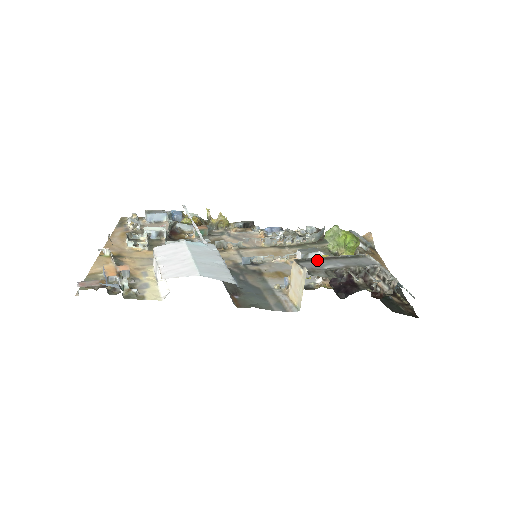
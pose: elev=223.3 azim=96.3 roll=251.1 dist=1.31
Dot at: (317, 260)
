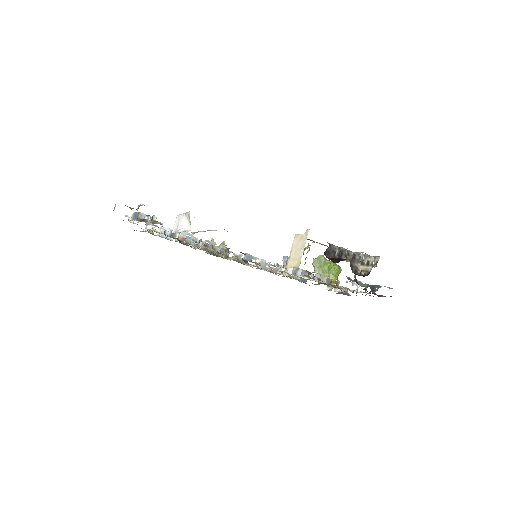
Dot at: (314, 241)
